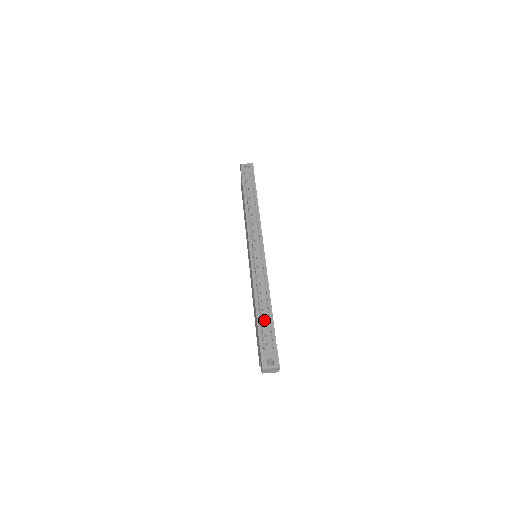
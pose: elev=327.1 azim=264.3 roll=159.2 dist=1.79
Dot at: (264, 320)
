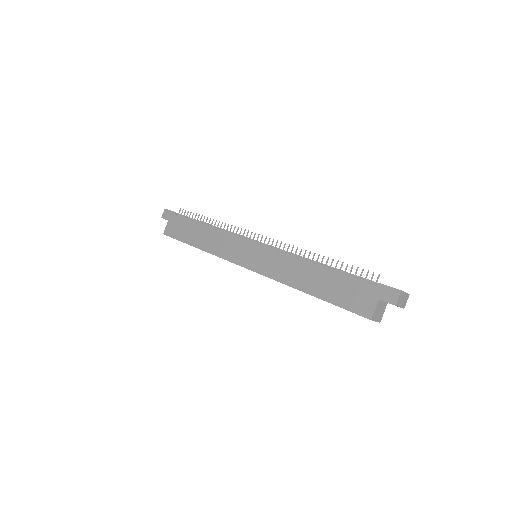
Dot at: (344, 271)
